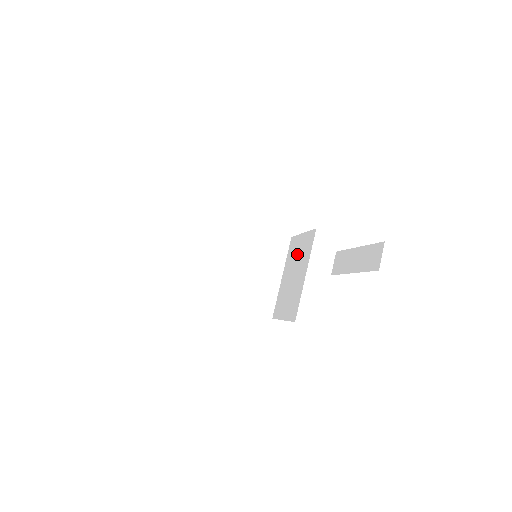
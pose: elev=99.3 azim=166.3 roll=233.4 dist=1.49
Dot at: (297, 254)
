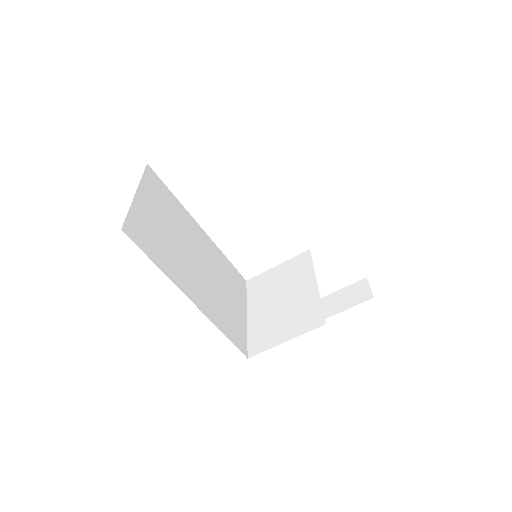
Dot at: (277, 282)
